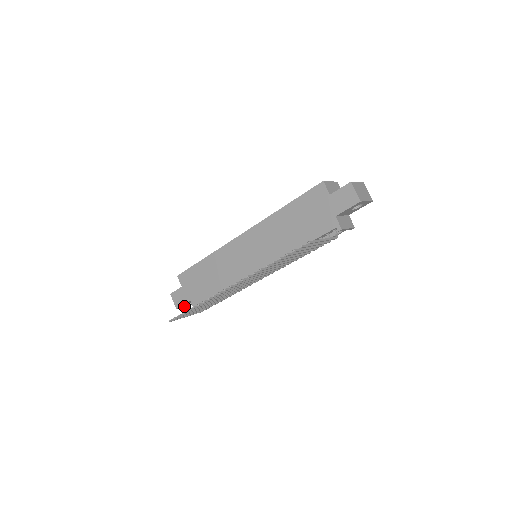
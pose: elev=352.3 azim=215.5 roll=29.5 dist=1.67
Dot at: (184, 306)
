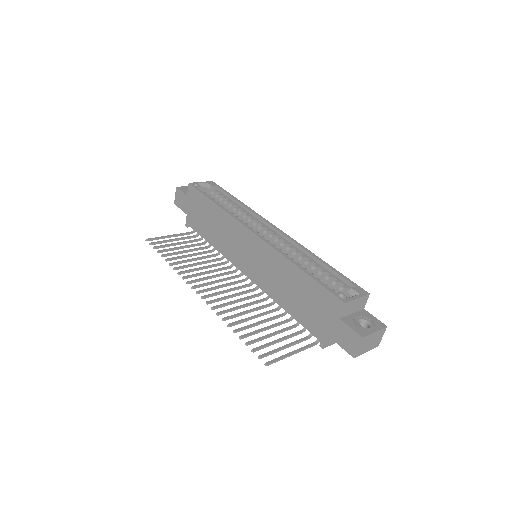
Dot at: occluded
